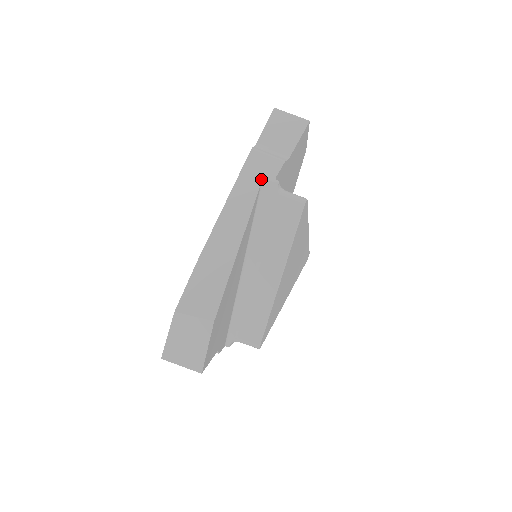
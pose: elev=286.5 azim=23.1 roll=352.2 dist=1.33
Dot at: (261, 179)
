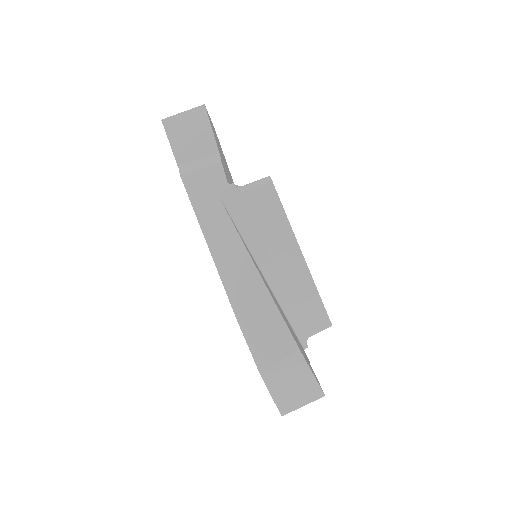
Dot at: (216, 195)
